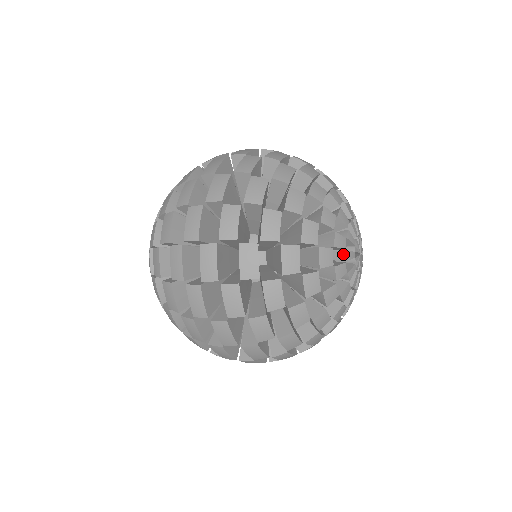
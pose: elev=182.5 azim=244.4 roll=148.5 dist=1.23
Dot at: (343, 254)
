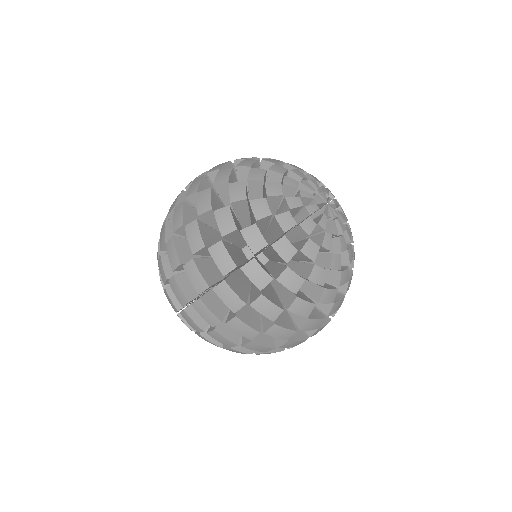
Dot at: (298, 194)
